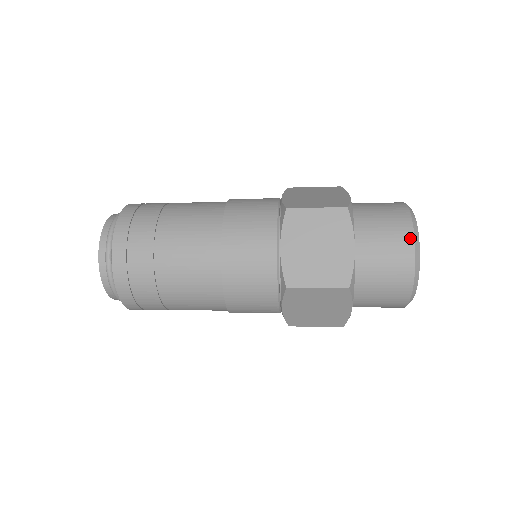
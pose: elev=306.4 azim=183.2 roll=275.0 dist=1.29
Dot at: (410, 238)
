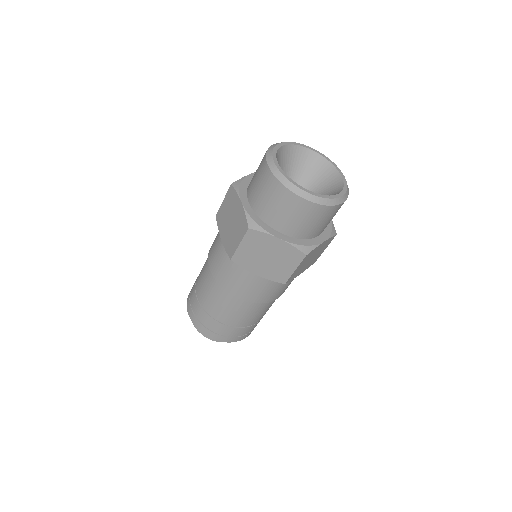
Dot at: occluded
